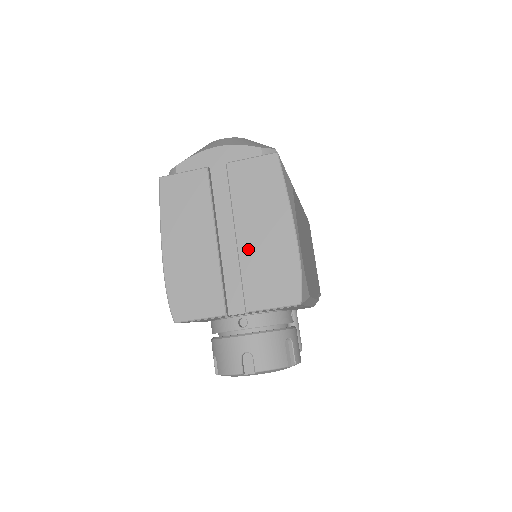
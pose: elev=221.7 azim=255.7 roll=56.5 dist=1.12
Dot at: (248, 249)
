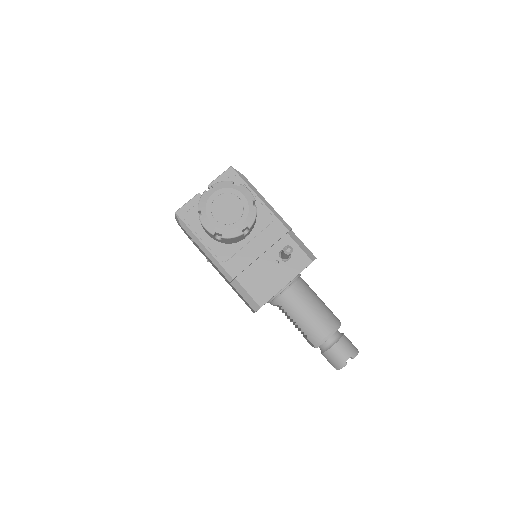
Dot at: occluded
